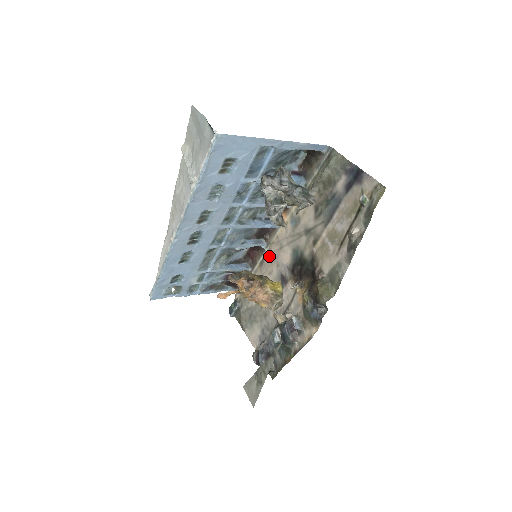
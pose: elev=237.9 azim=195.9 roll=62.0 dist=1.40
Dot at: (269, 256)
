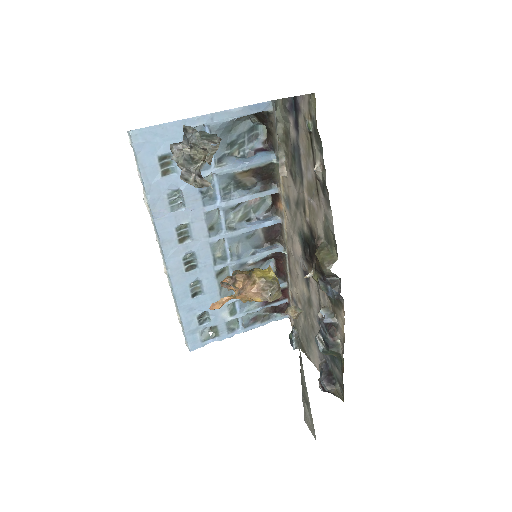
Dot at: (290, 258)
